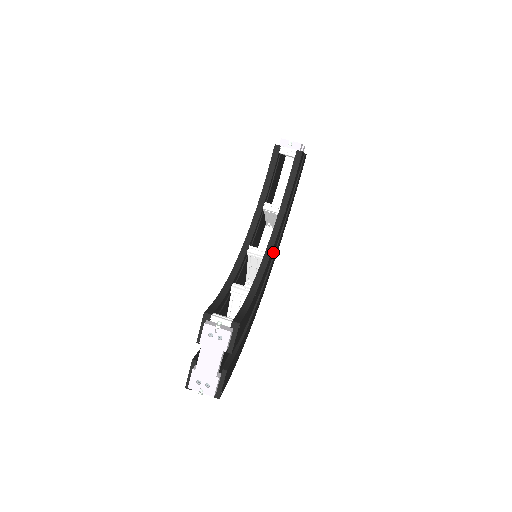
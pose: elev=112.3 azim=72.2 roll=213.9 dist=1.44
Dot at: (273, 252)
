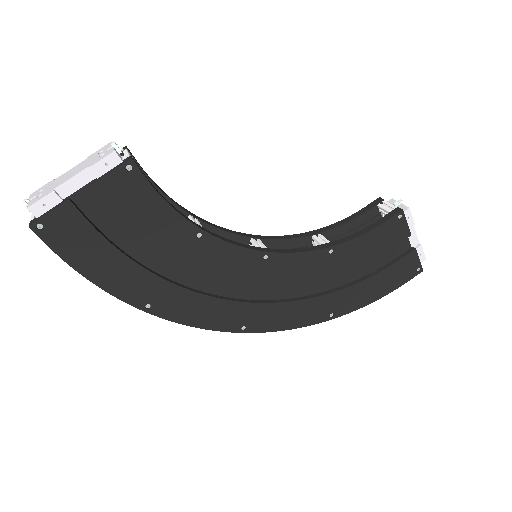
Dot at: (279, 275)
